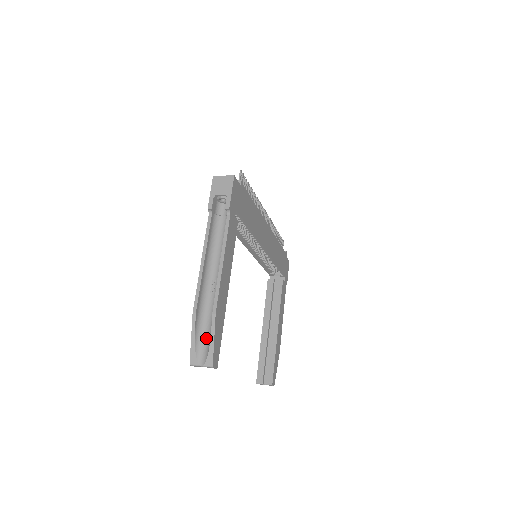
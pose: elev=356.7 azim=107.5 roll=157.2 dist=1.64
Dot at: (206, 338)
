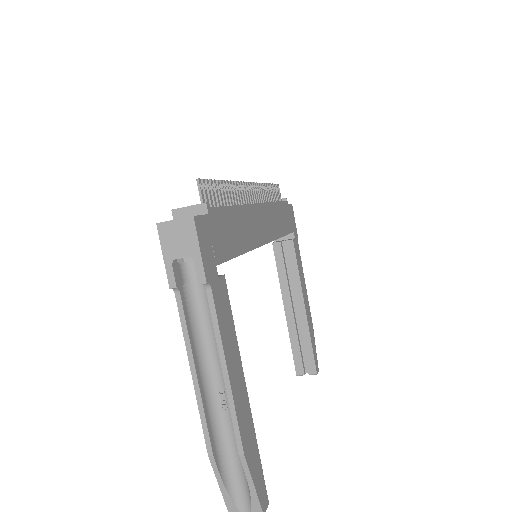
Dot at: (240, 477)
